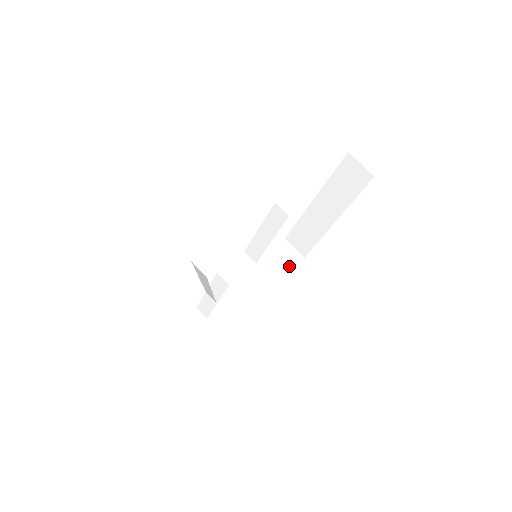
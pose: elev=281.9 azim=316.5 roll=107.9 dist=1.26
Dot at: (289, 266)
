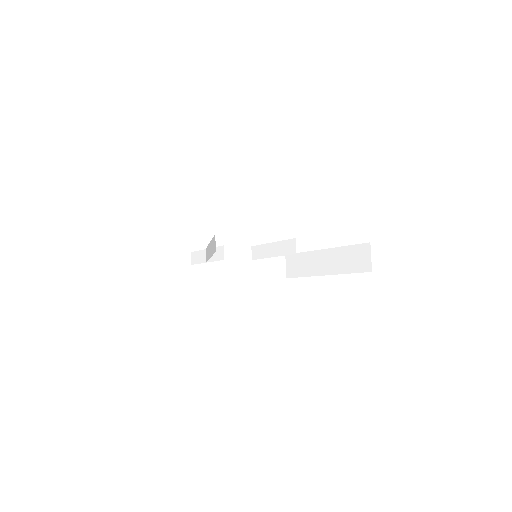
Dot at: (272, 275)
